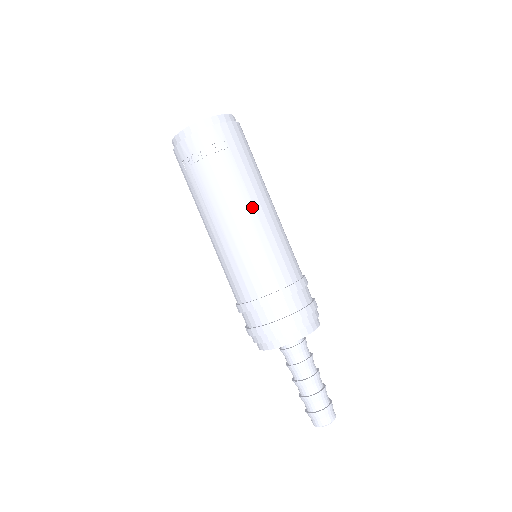
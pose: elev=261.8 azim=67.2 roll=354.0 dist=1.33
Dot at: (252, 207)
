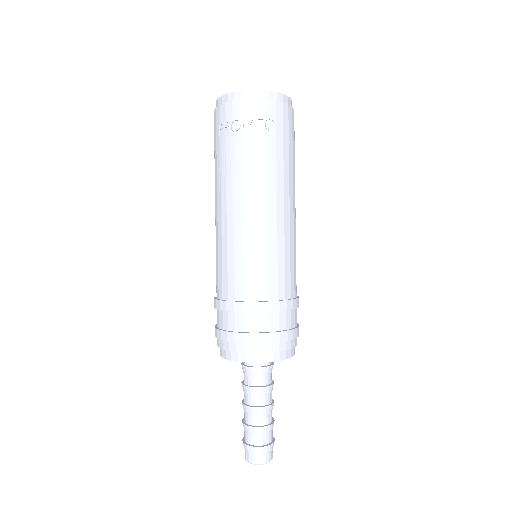
Dot at: (275, 202)
